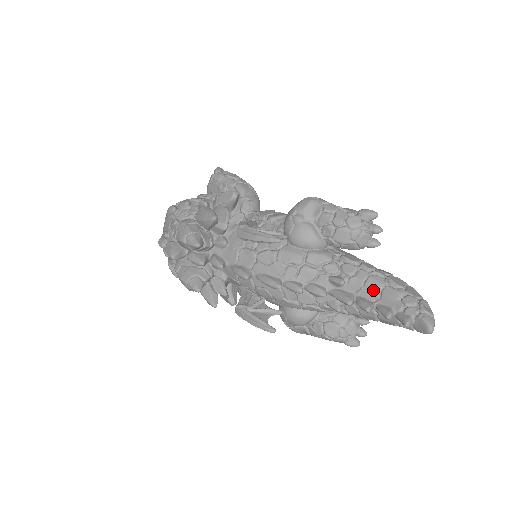
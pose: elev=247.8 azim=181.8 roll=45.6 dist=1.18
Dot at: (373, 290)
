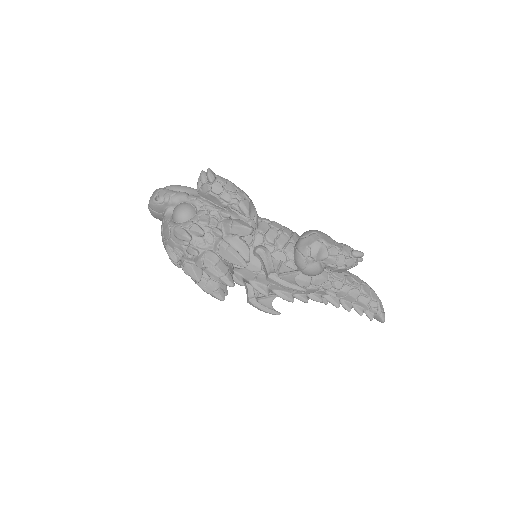
Dot at: (353, 298)
